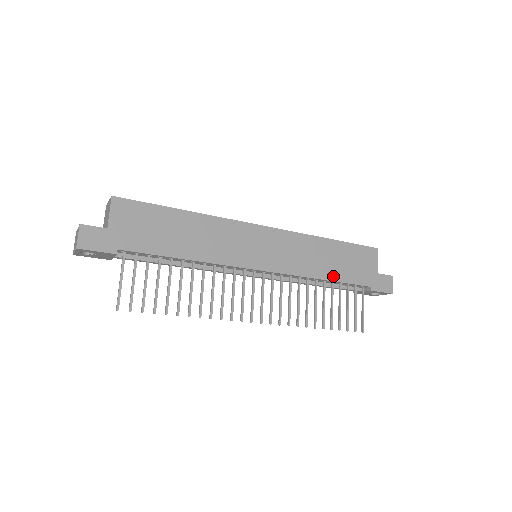
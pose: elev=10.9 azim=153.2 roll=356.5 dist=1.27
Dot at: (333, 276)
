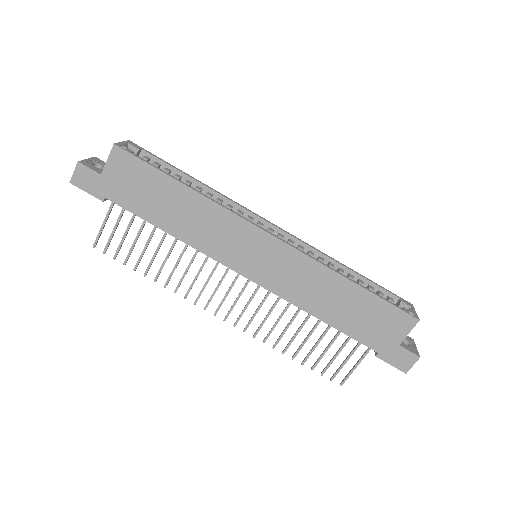
Dot at: (332, 320)
